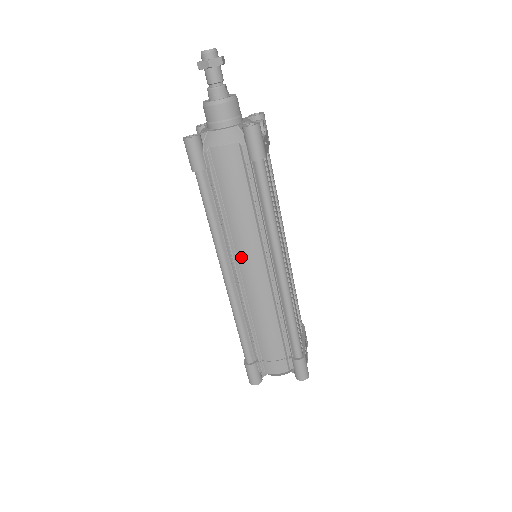
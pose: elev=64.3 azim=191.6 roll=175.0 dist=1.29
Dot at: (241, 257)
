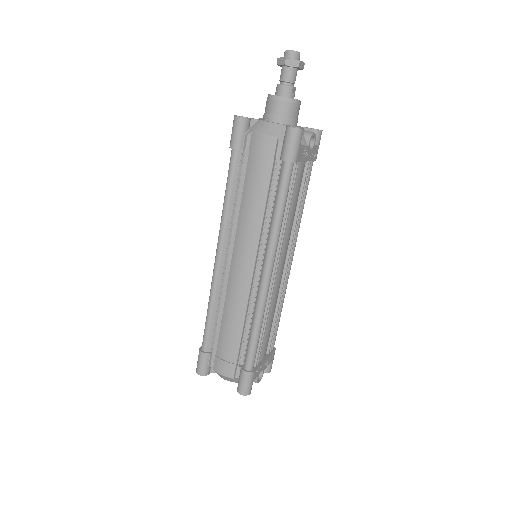
Dot at: (237, 245)
